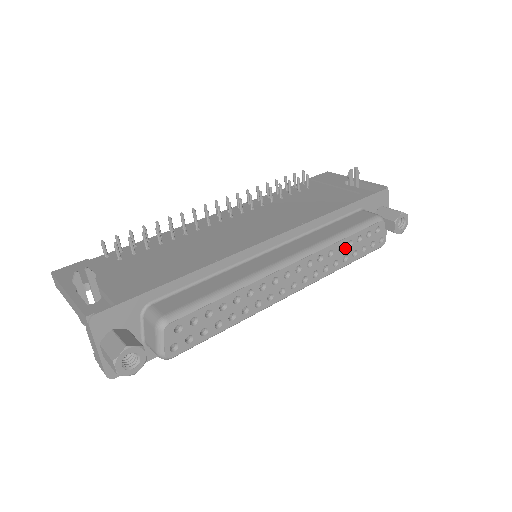
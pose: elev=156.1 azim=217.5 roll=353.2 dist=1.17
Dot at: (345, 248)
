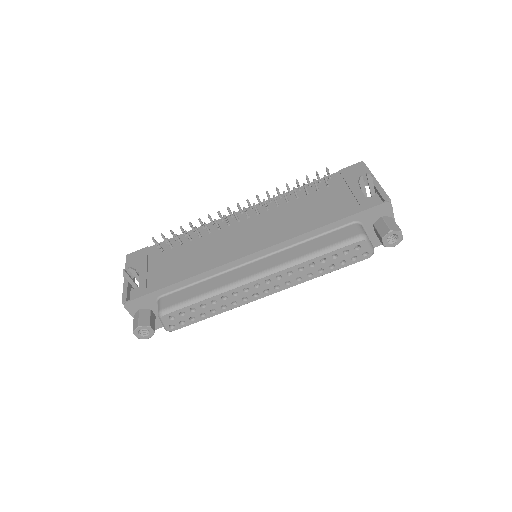
Dot at: (318, 264)
